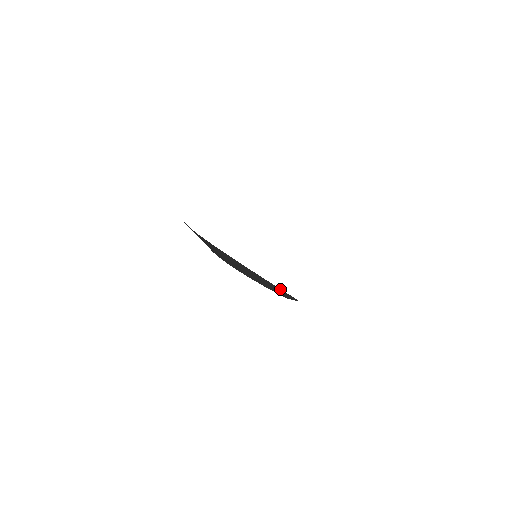
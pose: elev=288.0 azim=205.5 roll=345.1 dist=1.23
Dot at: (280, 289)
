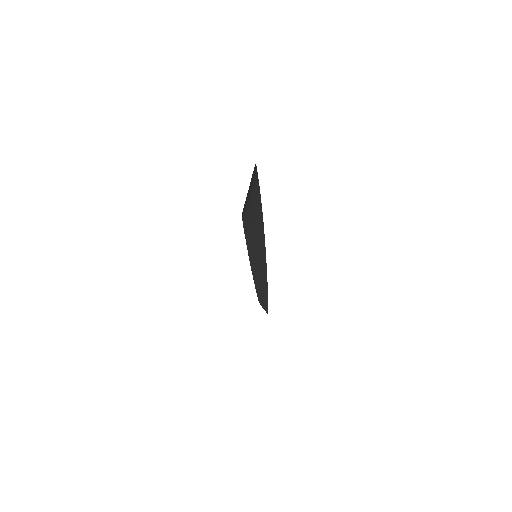
Dot at: (267, 293)
